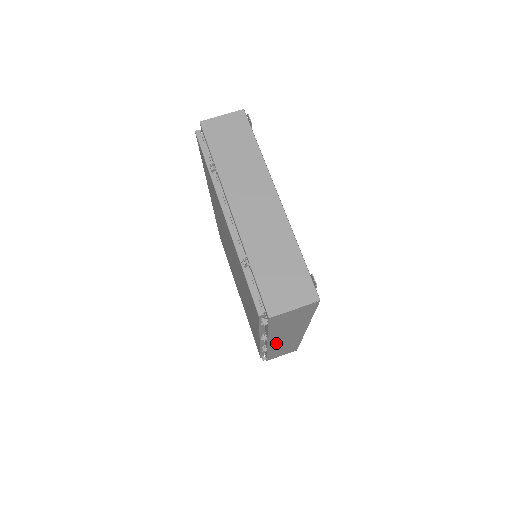
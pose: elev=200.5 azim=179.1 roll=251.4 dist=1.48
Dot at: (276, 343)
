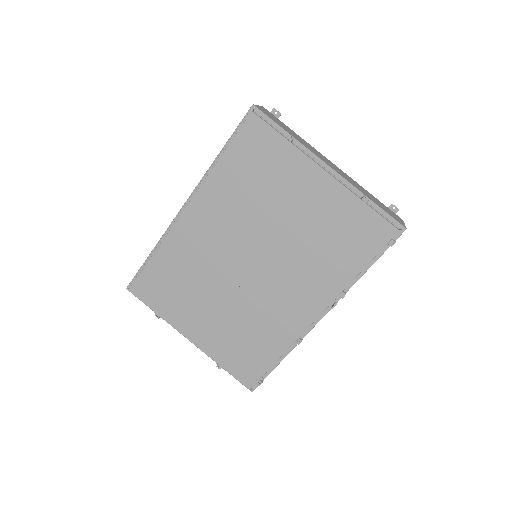
Dot at: occluded
